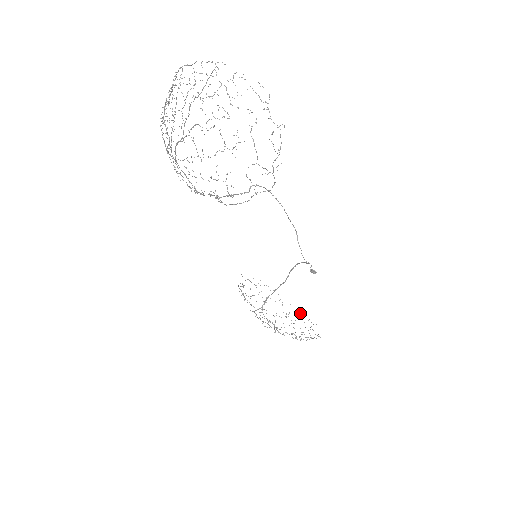
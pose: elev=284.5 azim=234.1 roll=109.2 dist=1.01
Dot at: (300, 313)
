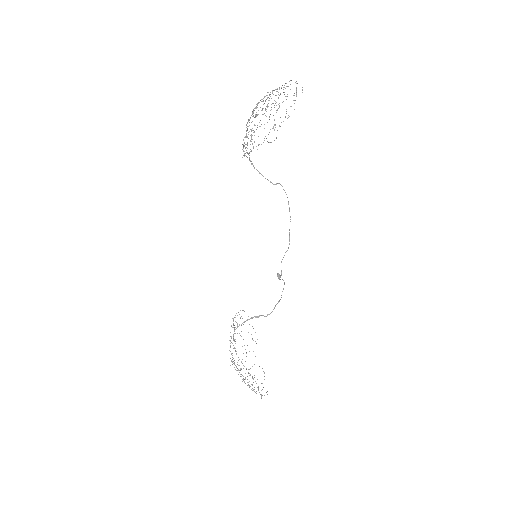
Dot at: occluded
